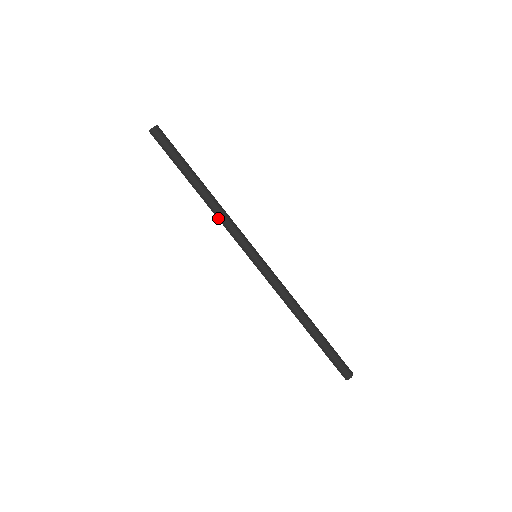
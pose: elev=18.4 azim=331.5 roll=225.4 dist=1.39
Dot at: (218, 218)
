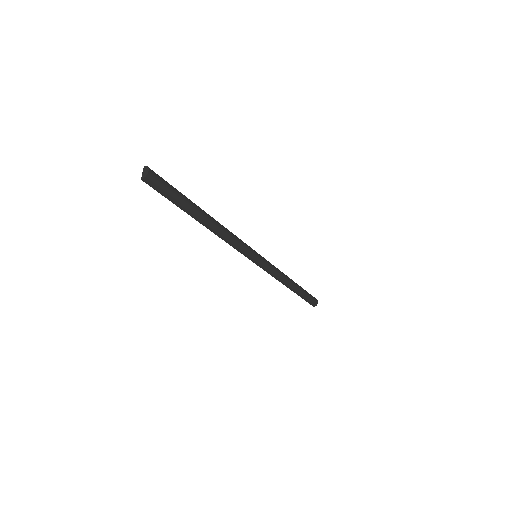
Dot at: (224, 240)
